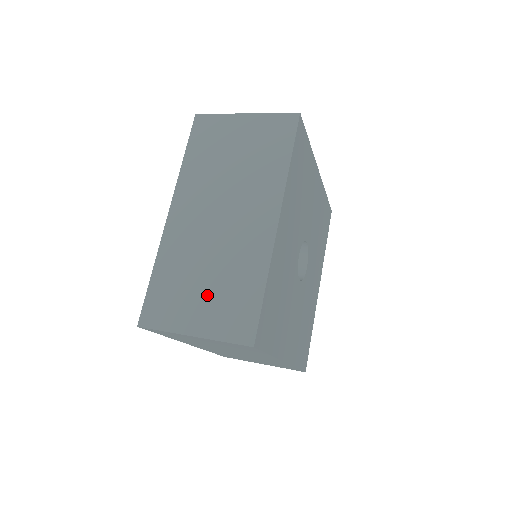
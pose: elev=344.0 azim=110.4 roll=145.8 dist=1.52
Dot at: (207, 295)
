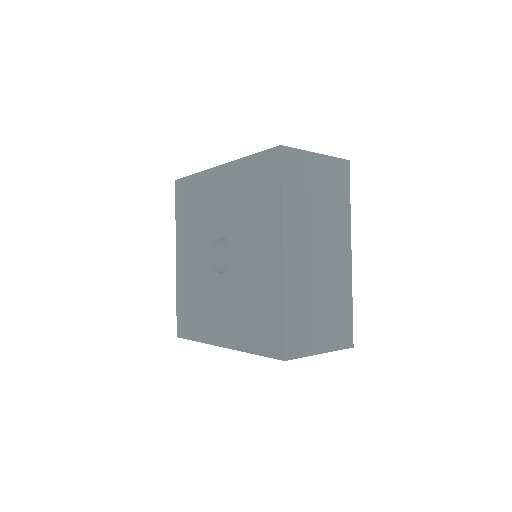
Dot at: occluded
